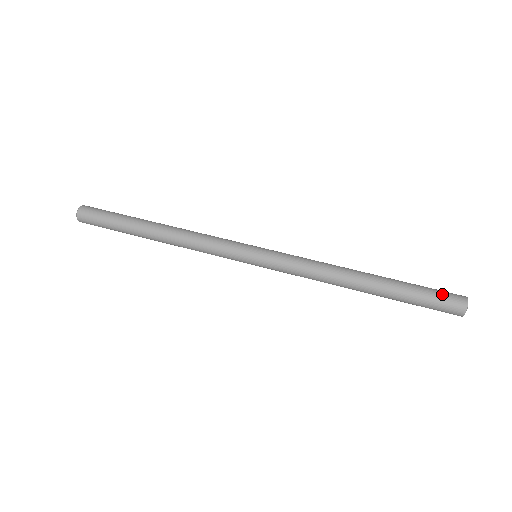
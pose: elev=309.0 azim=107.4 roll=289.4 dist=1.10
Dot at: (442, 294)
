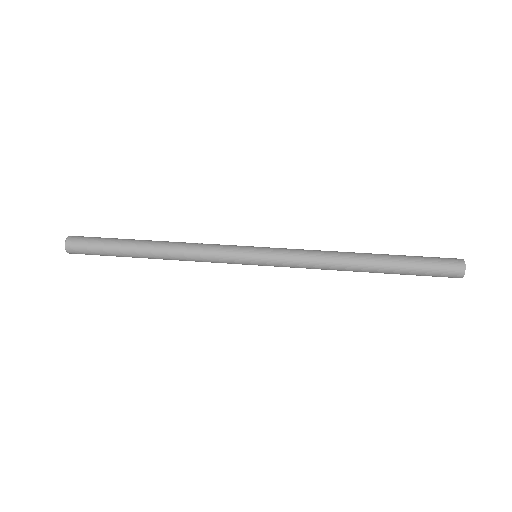
Dot at: (440, 262)
